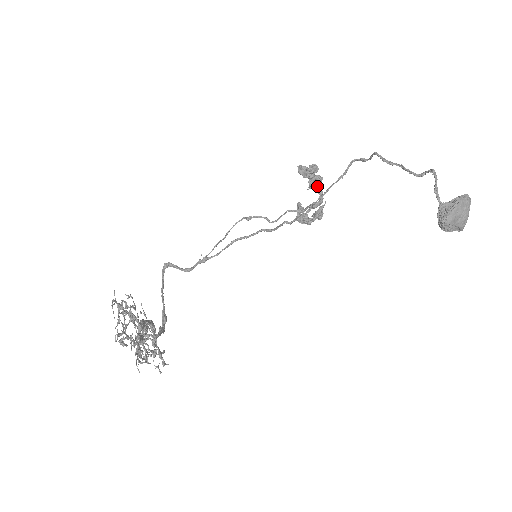
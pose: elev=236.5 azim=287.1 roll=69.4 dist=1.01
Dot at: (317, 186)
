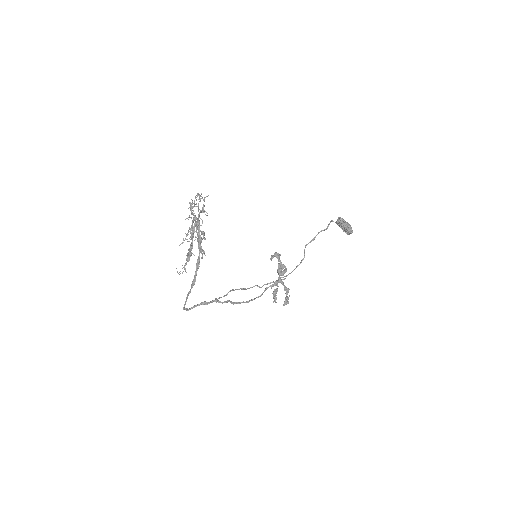
Dot at: (282, 264)
